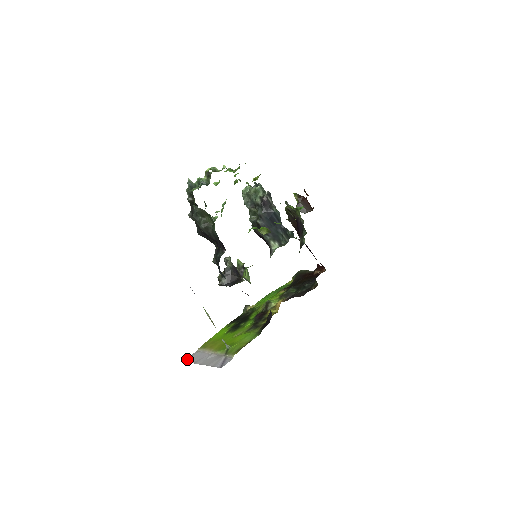
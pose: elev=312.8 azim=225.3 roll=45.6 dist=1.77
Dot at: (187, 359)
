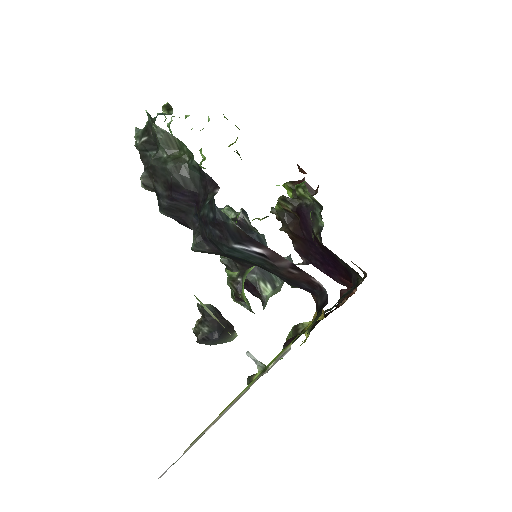
Dot at: occluded
